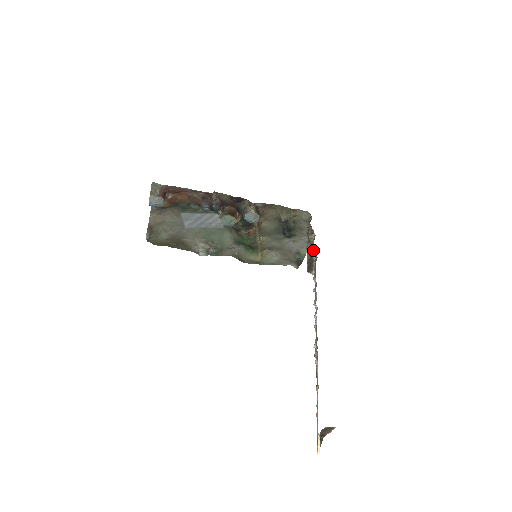
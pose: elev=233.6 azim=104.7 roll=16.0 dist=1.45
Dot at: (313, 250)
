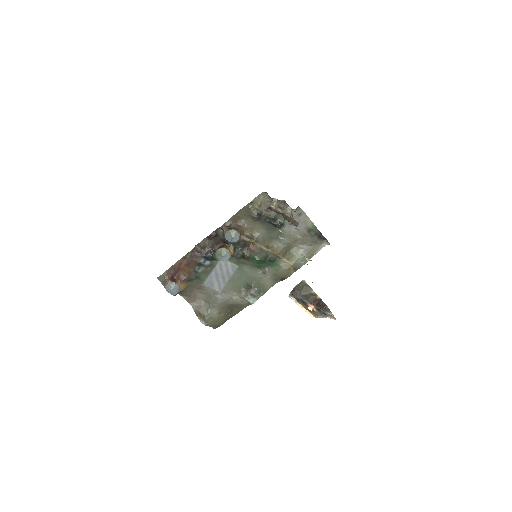
Dot at: (291, 211)
